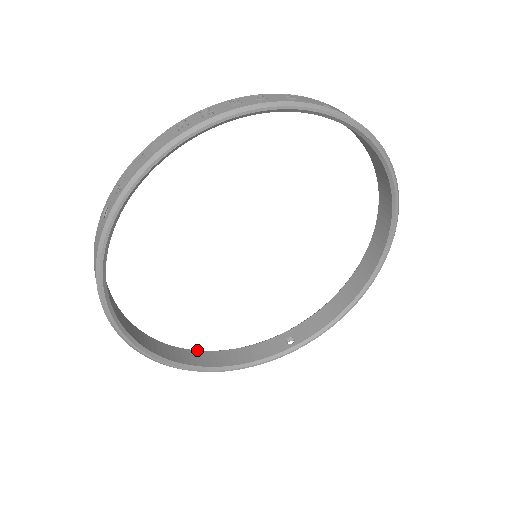
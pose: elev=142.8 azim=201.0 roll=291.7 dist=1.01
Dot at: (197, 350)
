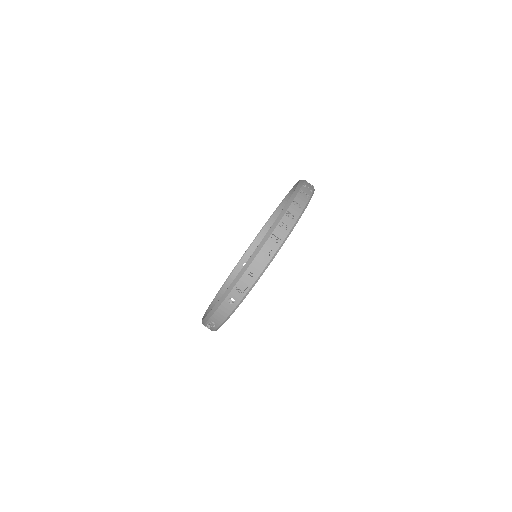
Dot at: (213, 301)
